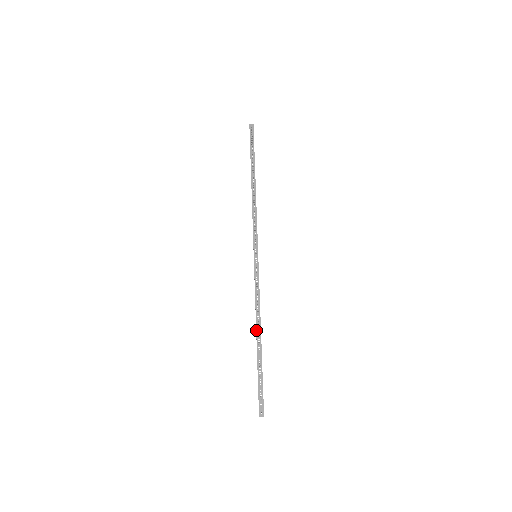
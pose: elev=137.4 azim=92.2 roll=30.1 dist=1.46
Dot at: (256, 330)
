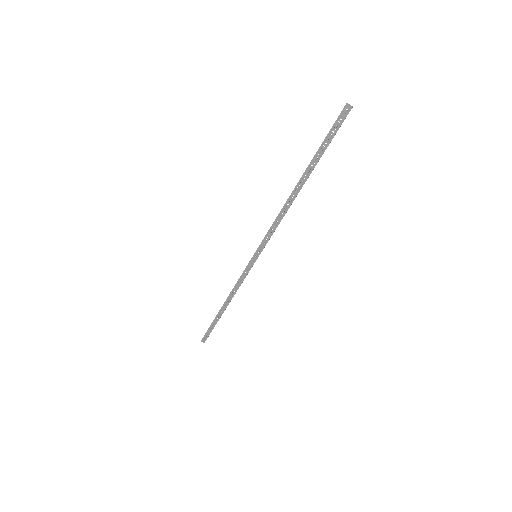
Dot at: (225, 302)
